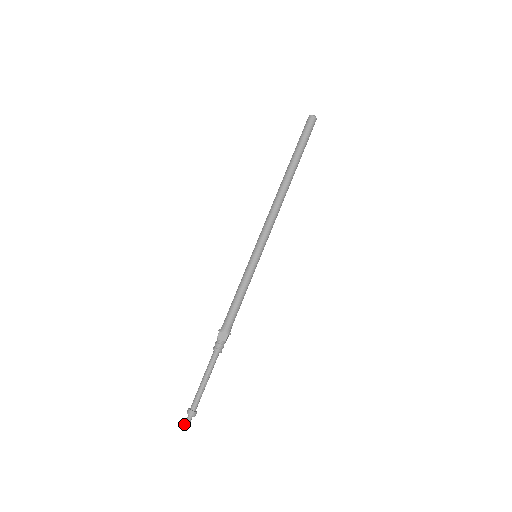
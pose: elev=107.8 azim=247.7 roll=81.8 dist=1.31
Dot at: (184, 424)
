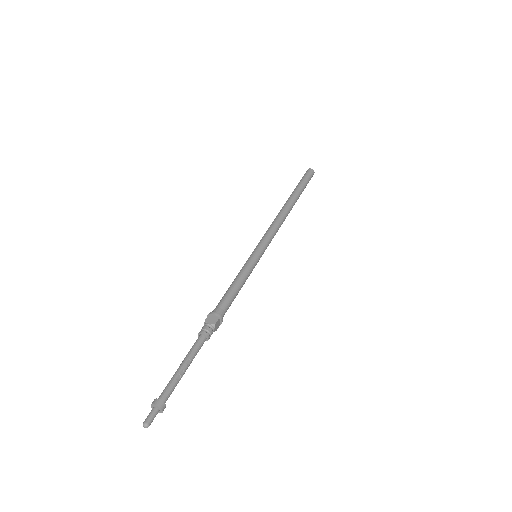
Dot at: occluded
